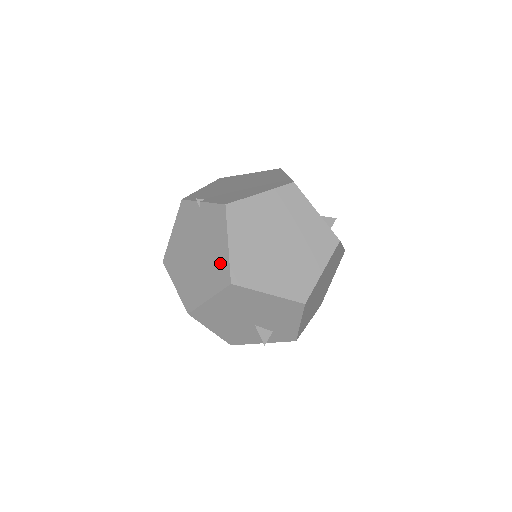
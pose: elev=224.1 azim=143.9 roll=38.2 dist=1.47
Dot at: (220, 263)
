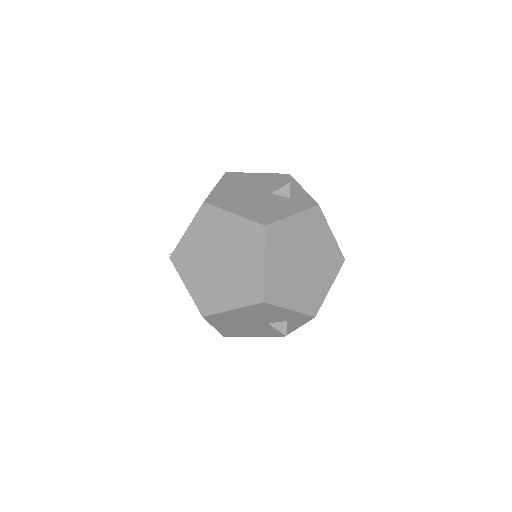
Dot at: occluded
